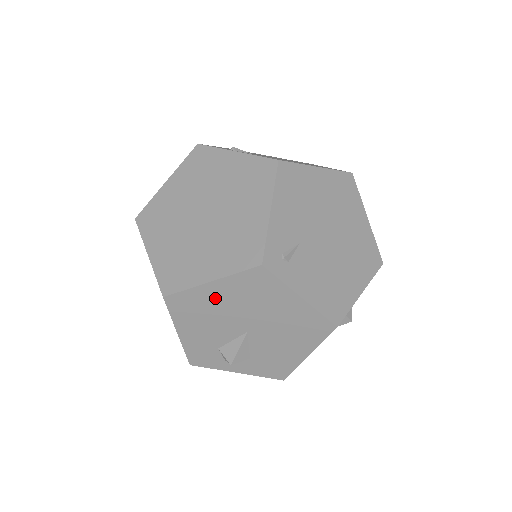
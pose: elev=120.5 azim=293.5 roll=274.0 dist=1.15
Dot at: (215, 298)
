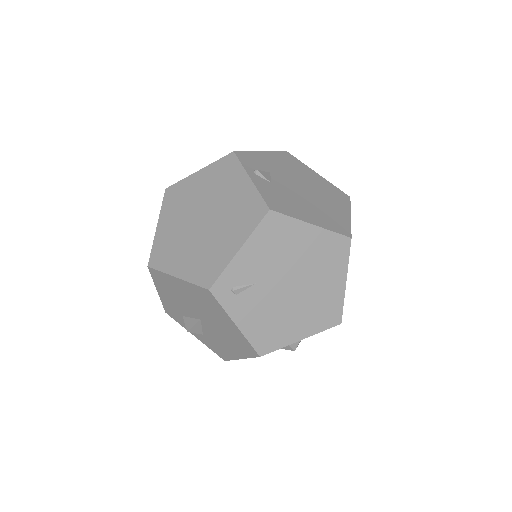
Dot at: (180, 288)
